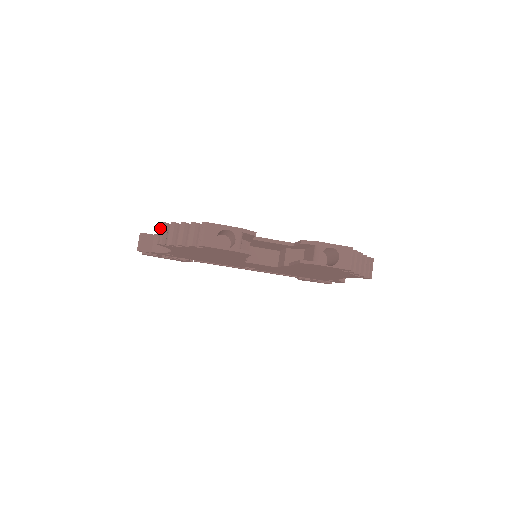
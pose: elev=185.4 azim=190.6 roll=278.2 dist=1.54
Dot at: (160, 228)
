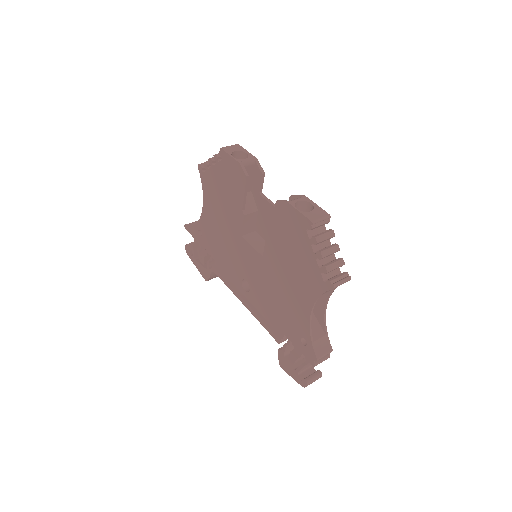
Dot at: occluded
